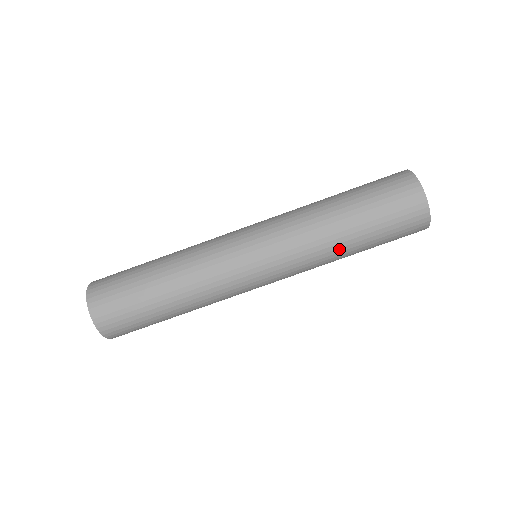
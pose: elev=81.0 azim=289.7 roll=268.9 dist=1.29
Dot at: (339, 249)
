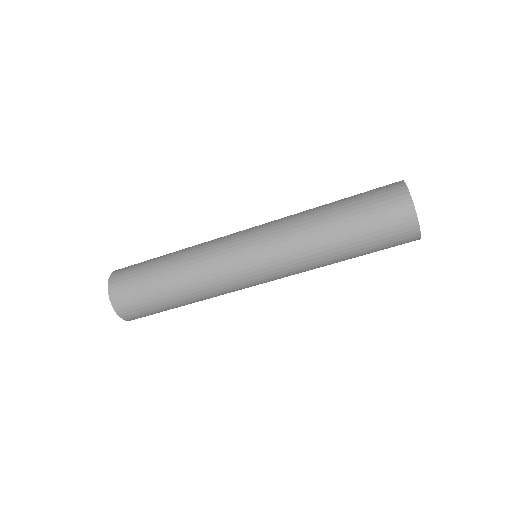
Dot at: (333, 263)
